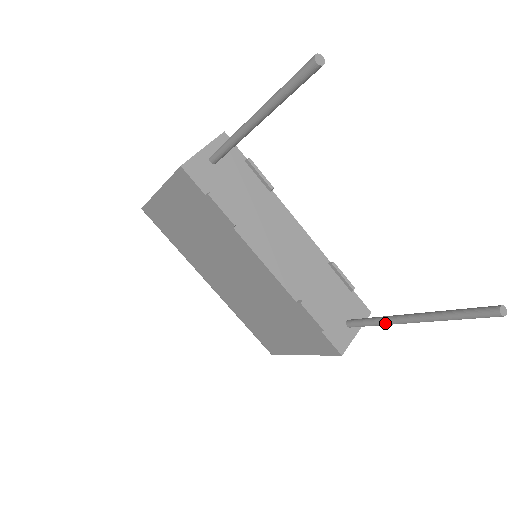
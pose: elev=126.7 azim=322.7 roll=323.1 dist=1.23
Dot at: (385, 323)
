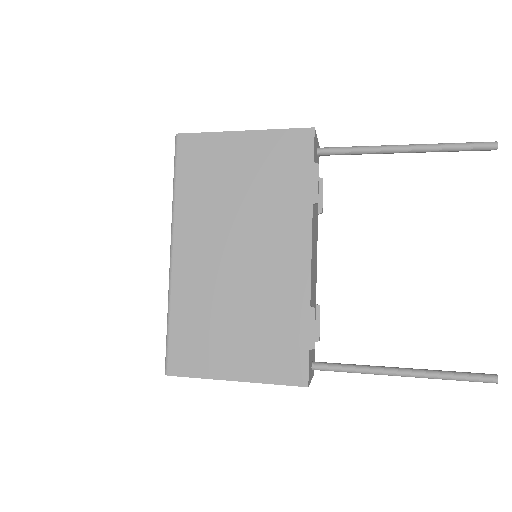
Dot at: (369, 370)
